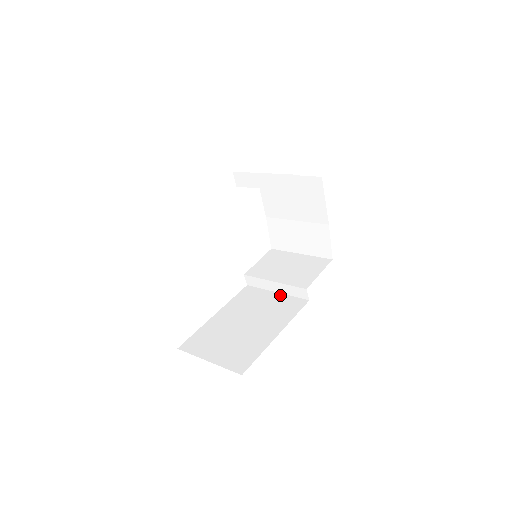
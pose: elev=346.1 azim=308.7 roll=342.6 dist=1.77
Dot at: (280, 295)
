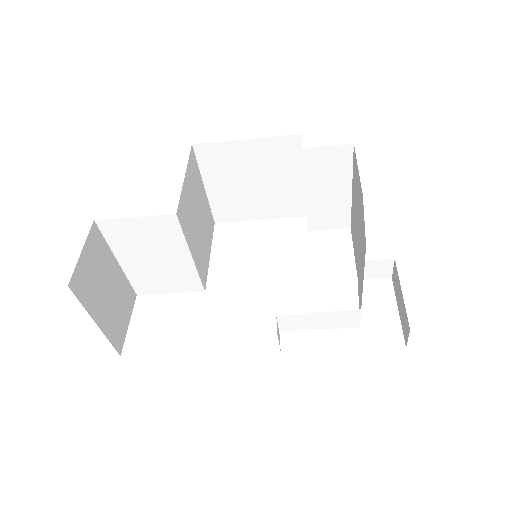
Dot at: occluded
